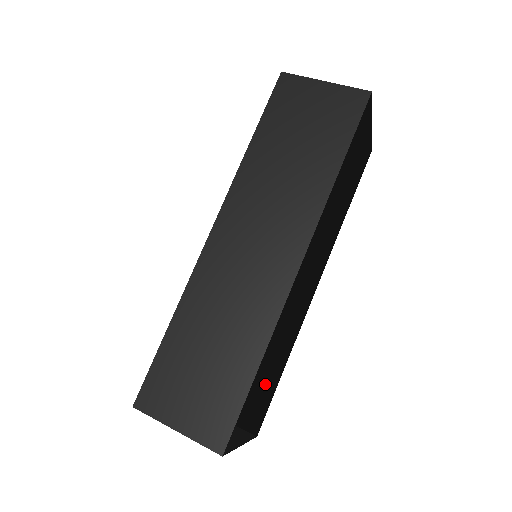
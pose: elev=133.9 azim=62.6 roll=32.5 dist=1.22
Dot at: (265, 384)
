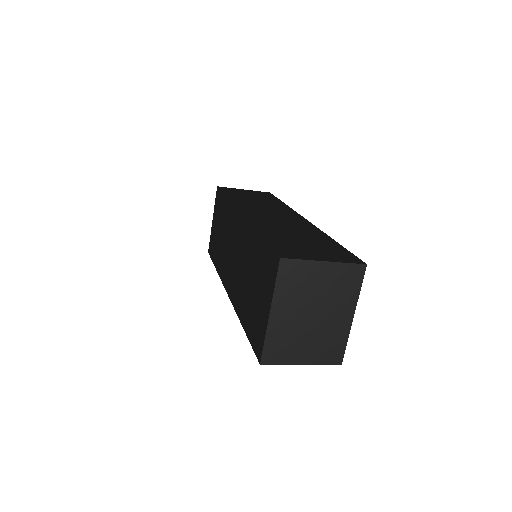
Dot at: occluded
